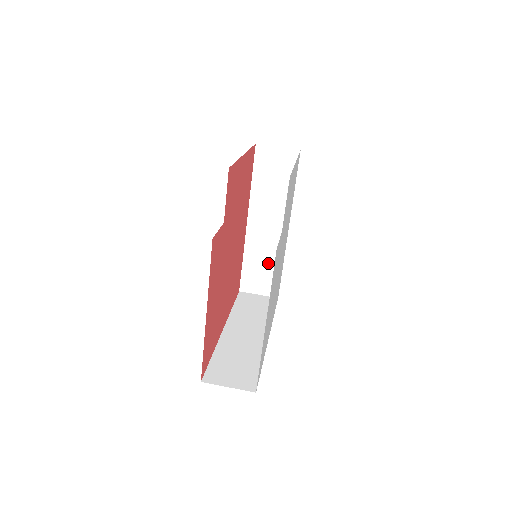
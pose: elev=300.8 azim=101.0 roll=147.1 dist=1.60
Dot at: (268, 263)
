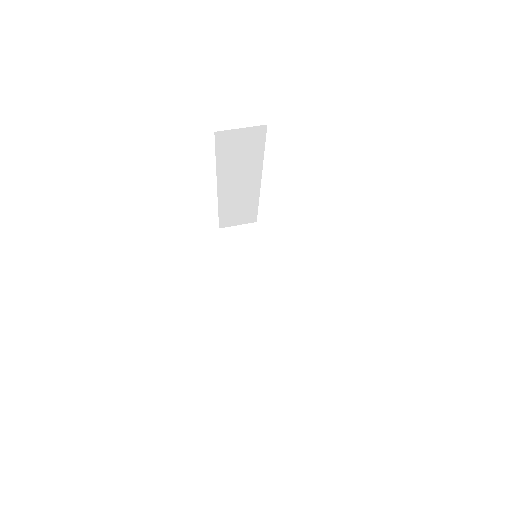
Dot at: (244, 206)
